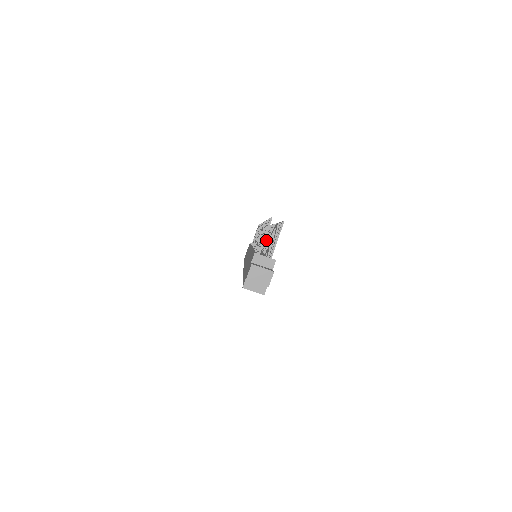
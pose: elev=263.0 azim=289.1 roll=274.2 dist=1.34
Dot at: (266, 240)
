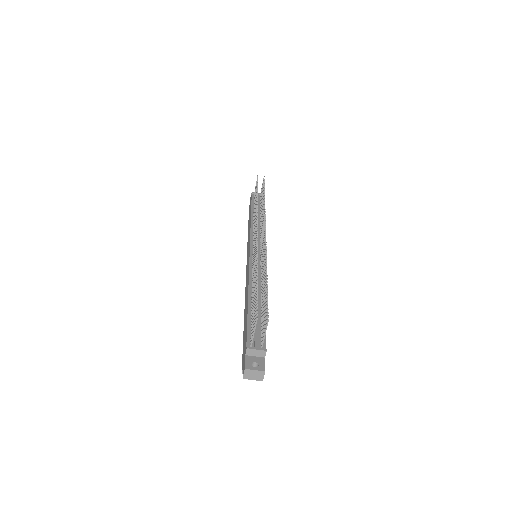
Dot at: (262, 254)
